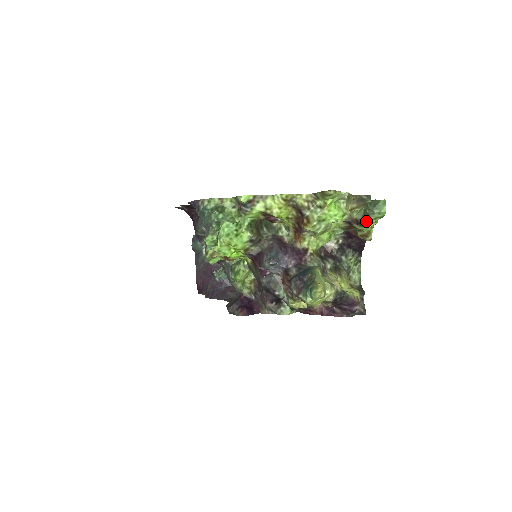
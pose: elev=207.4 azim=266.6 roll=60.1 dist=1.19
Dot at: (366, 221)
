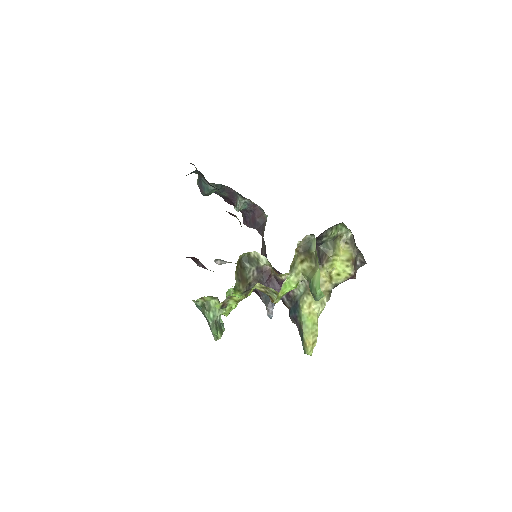
Dot at: occluded
